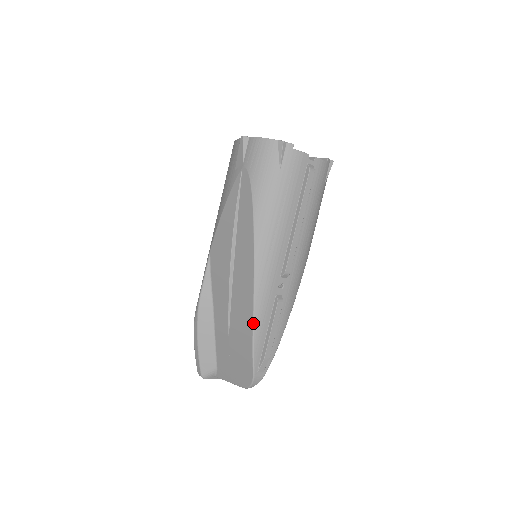
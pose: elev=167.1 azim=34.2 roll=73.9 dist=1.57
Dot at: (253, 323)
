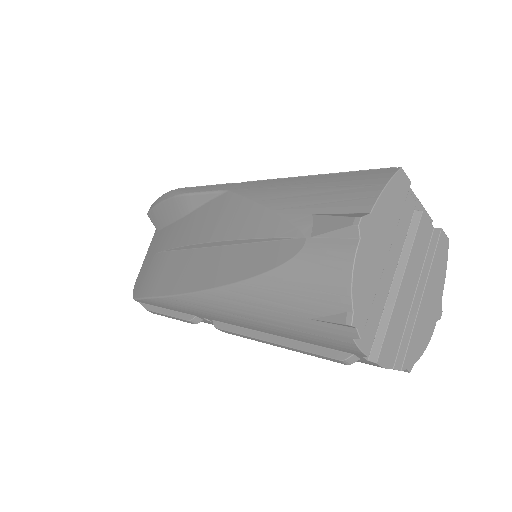
Dot at: (156, 297)
